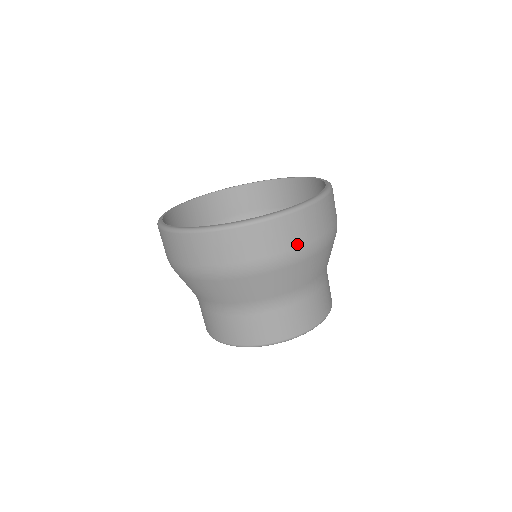
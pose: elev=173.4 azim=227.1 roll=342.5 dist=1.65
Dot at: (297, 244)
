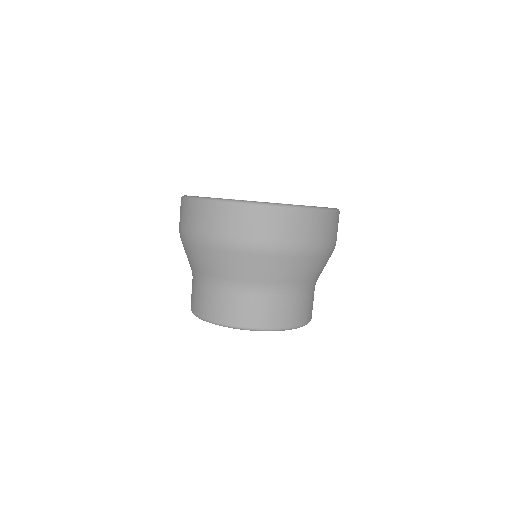
Dot at: (333, 238)
